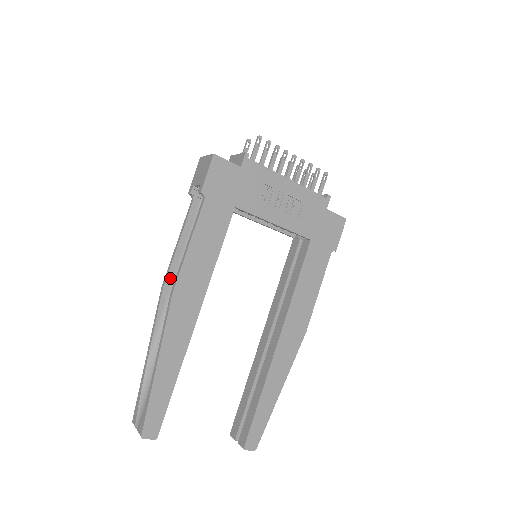
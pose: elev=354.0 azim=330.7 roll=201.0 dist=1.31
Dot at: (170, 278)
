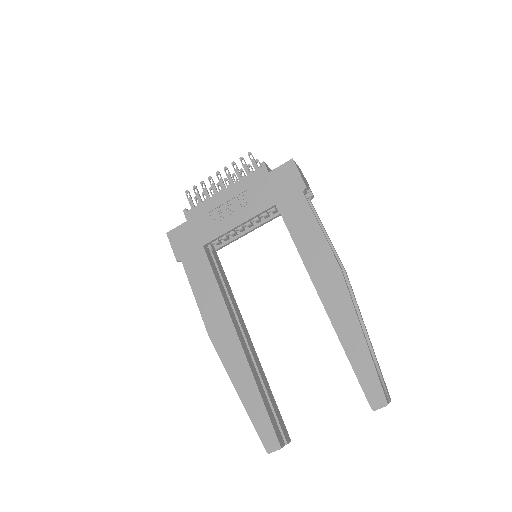
Dot at: occluded
